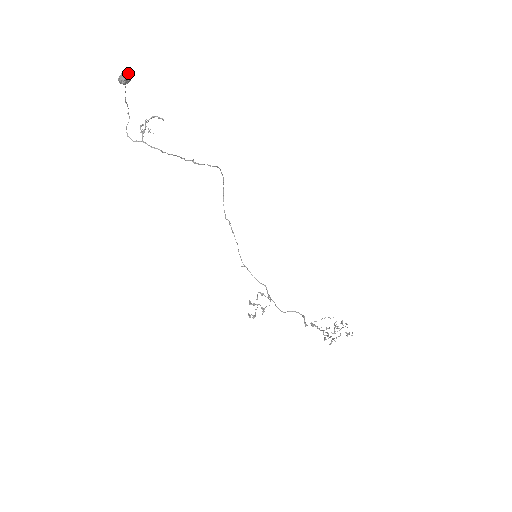
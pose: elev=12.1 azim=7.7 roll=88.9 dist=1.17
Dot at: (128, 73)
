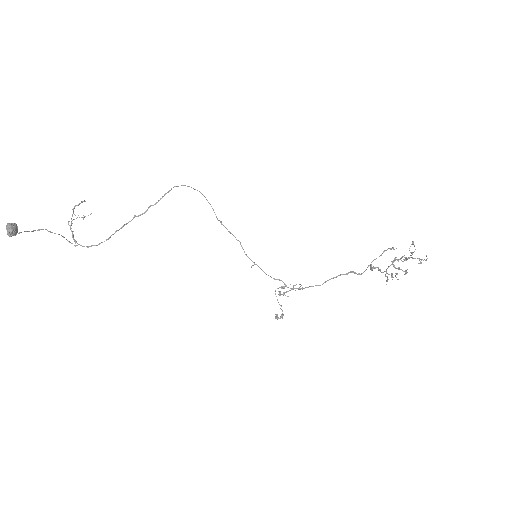
Dot at: (8, 227)
